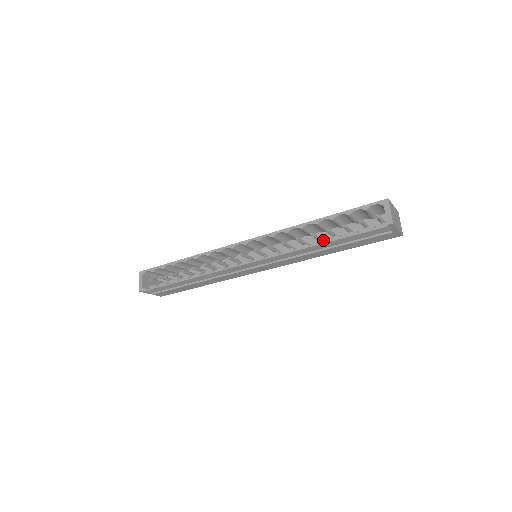
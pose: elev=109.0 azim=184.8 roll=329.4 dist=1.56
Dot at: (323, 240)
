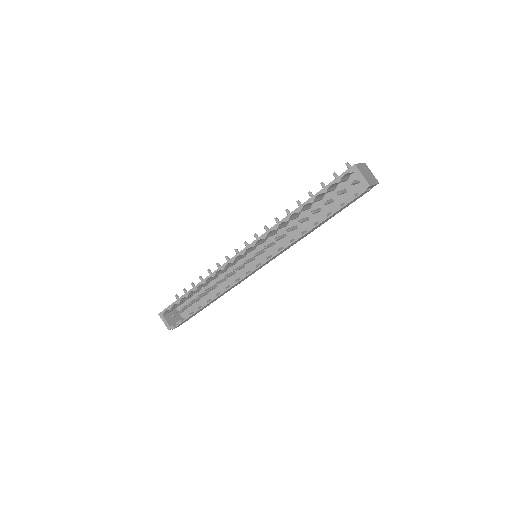
Dot at: (313, 224)
